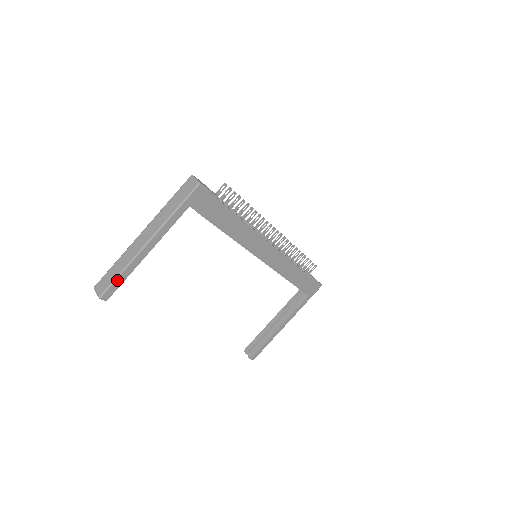
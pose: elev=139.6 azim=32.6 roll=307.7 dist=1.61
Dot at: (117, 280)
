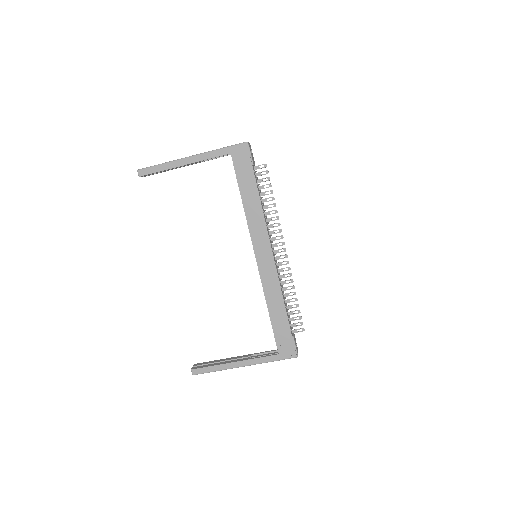
Dot at: (155, 167)
